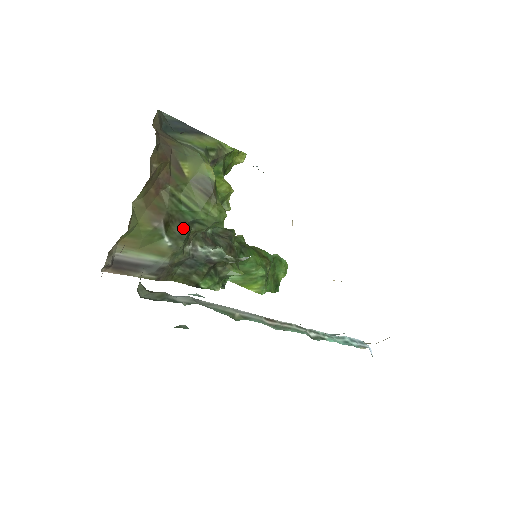
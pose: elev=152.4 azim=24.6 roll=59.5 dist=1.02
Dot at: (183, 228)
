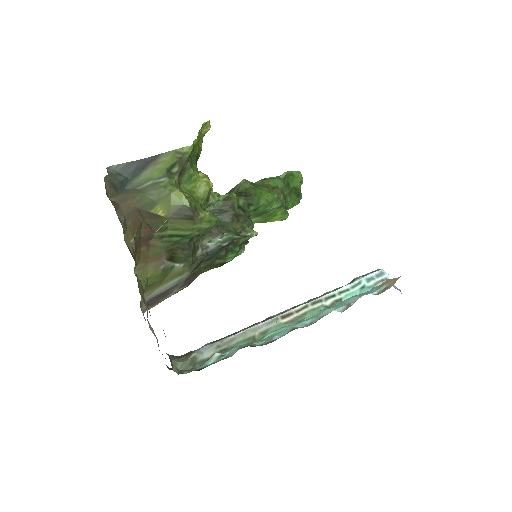
Dot at: (186, 250)
